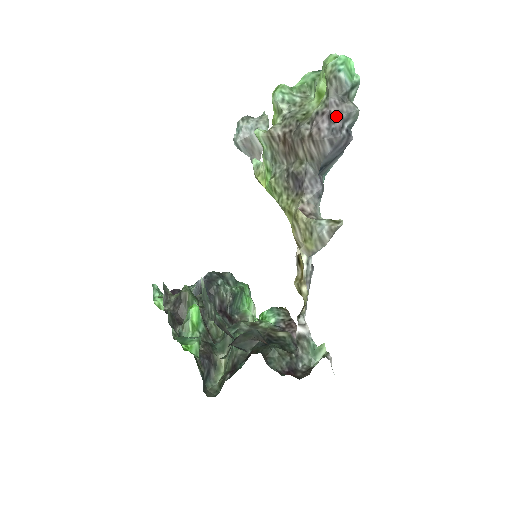
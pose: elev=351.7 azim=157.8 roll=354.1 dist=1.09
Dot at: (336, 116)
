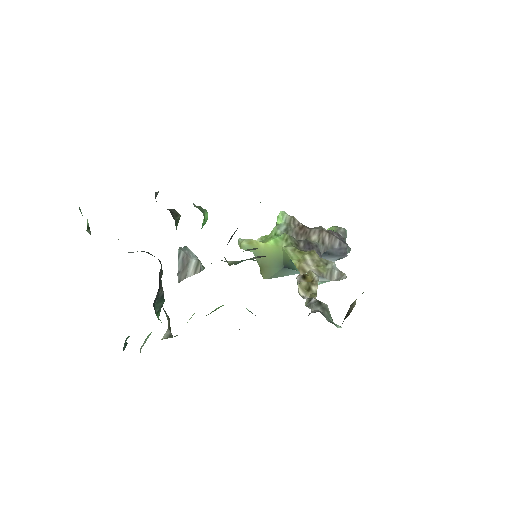
Dot at: (343, 238)
